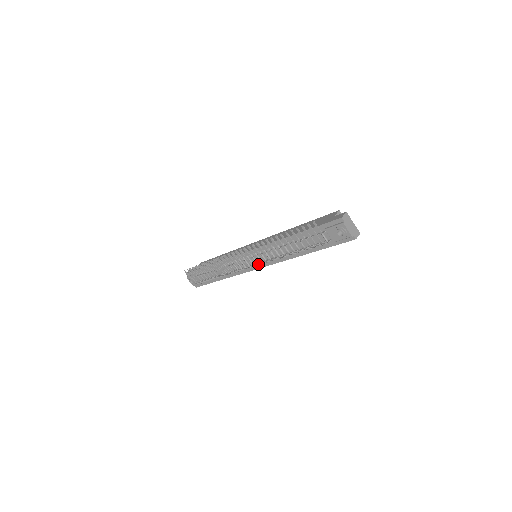
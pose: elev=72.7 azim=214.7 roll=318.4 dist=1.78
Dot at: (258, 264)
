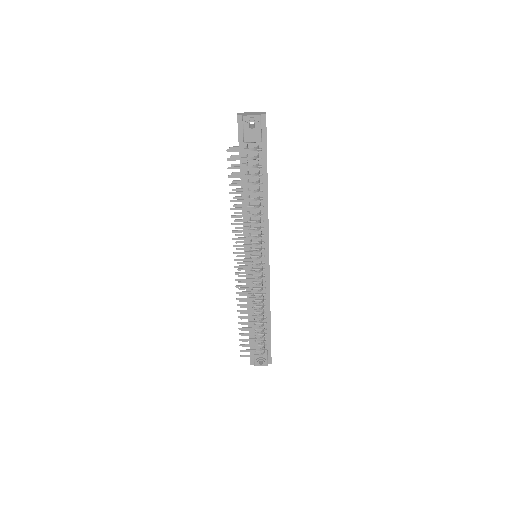
Dot at: (259, 250)
